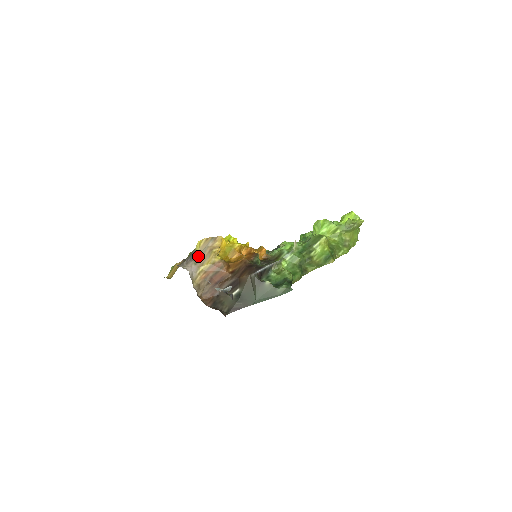
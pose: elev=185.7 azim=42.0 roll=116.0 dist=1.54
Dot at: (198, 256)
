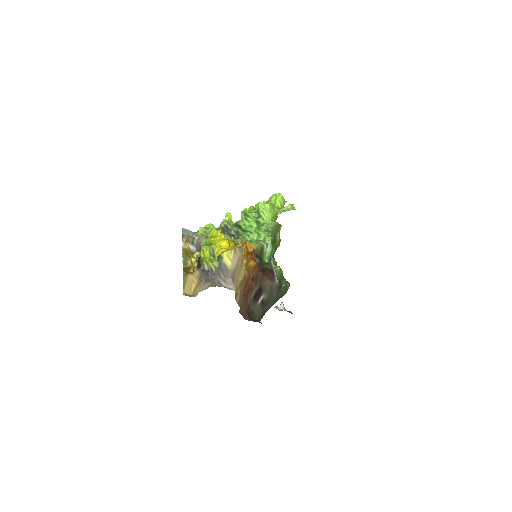
Dot at: (234, 271)
